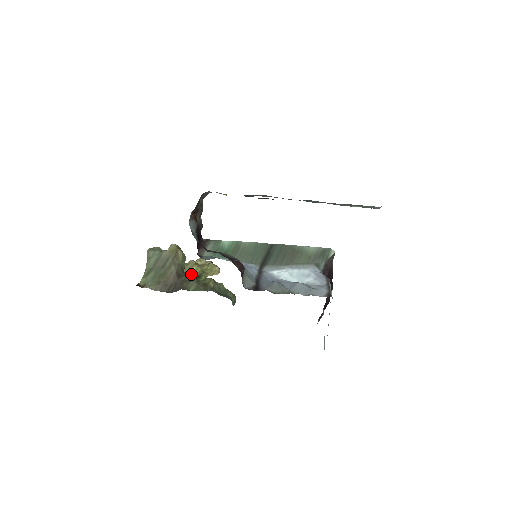
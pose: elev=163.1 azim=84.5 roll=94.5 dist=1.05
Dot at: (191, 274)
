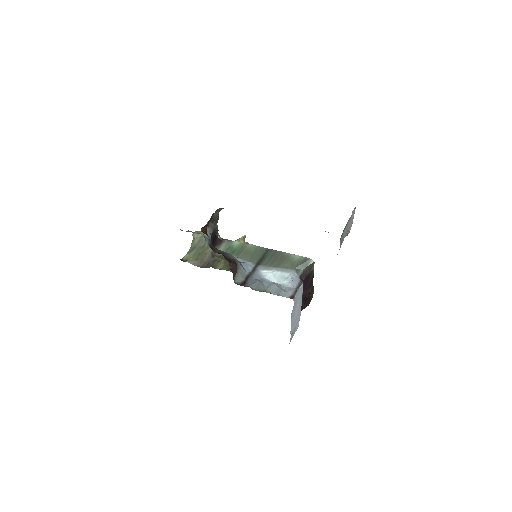
Dot at: occluded
